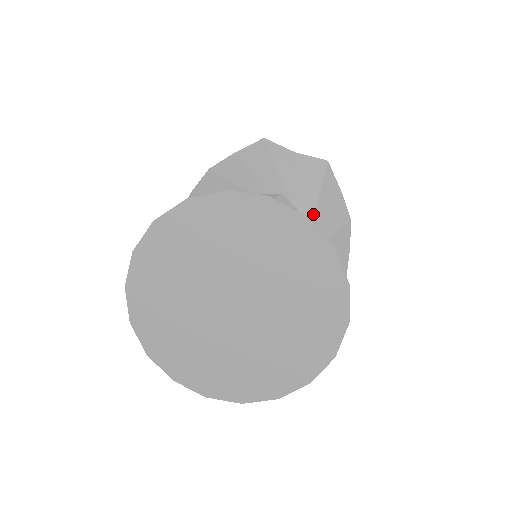
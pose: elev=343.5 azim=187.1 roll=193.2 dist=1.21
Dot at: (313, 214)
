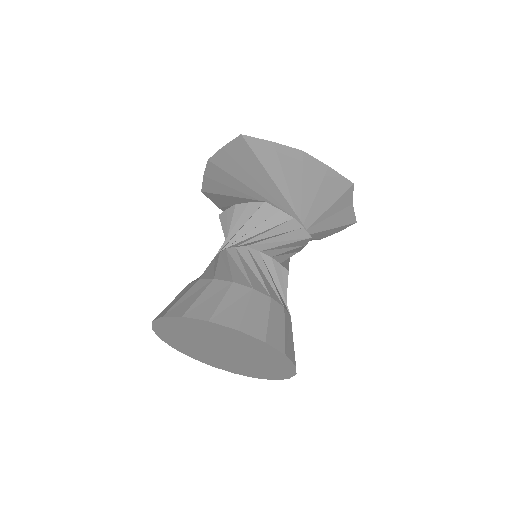
Dot at: occluded
